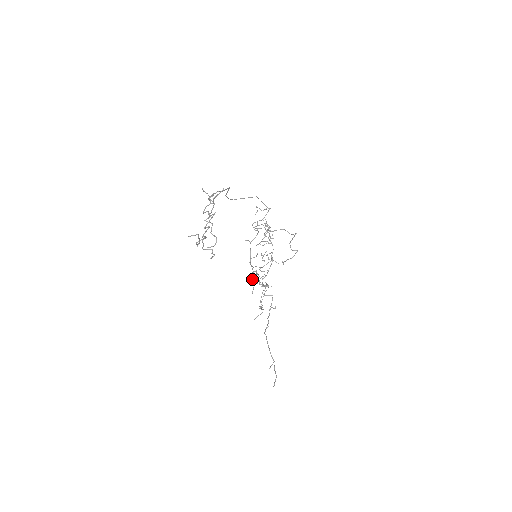
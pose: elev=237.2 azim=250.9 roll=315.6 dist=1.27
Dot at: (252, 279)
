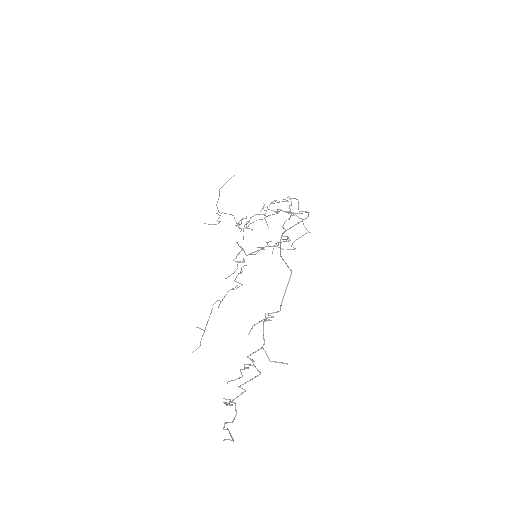
Dot at: (235, 261)
